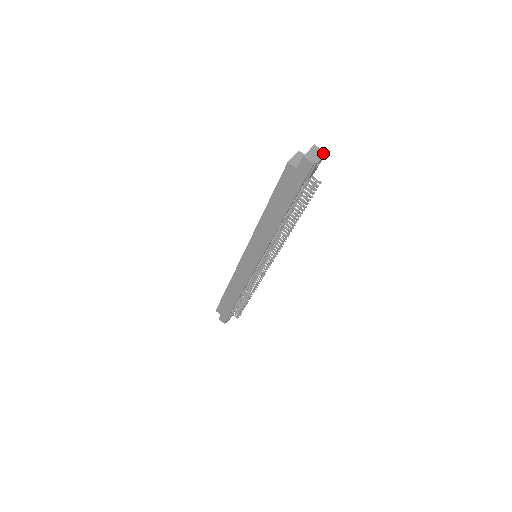
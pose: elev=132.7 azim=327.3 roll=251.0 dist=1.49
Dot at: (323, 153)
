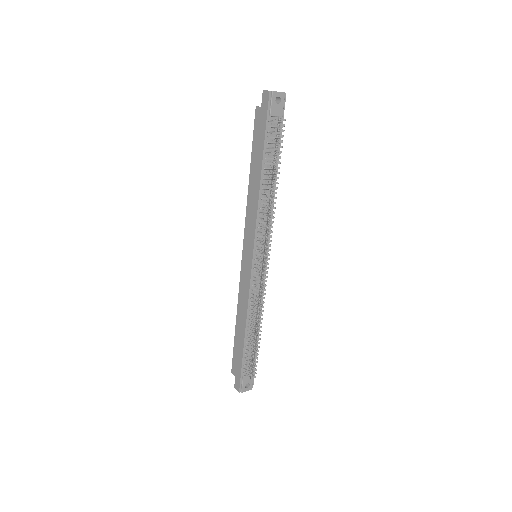
Dot at: (284, 92)
